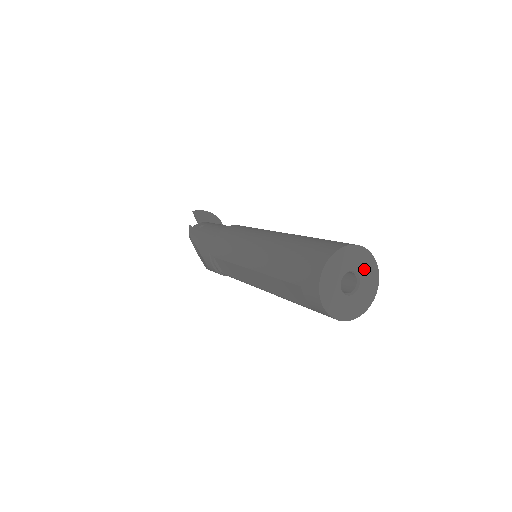
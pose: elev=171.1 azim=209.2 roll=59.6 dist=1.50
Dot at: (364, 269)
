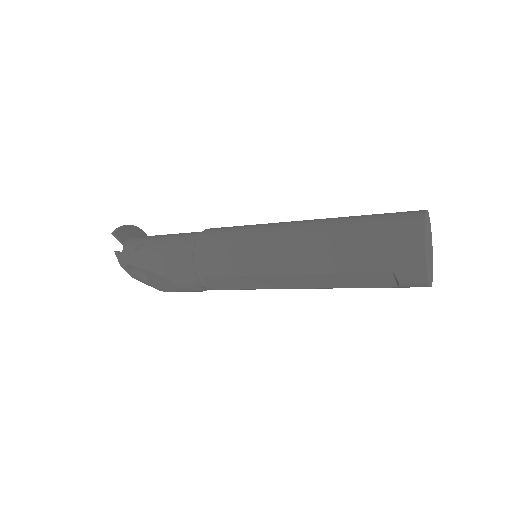
Dot at: (429, 230)
